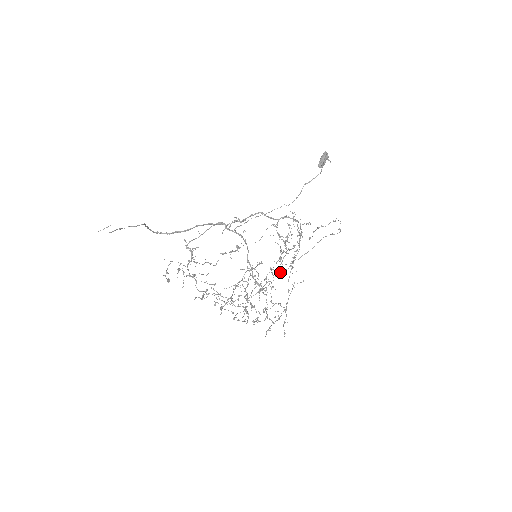
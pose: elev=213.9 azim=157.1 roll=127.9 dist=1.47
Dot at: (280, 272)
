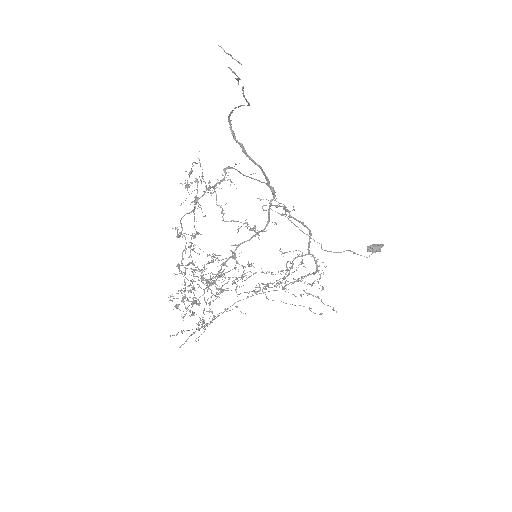
Dot at: (243, 285)
